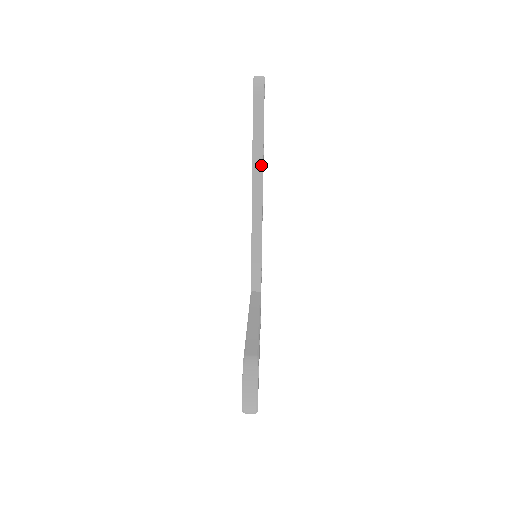
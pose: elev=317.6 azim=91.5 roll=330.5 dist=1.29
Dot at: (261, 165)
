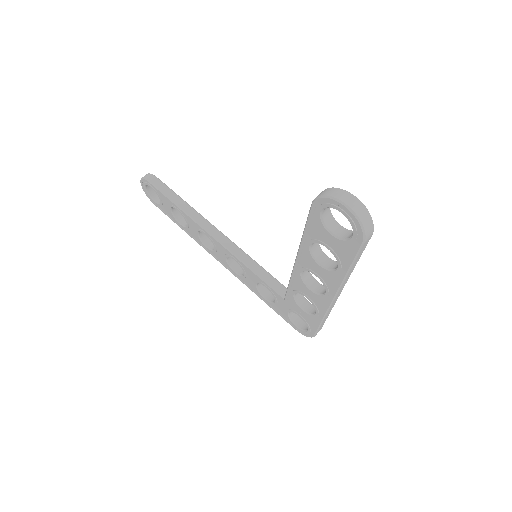
Dot at: (196, 213)
